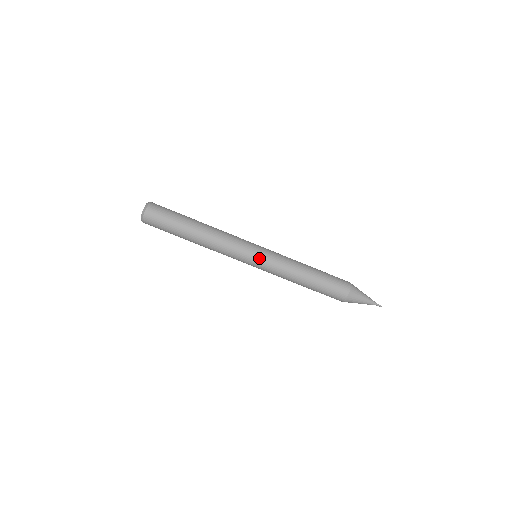
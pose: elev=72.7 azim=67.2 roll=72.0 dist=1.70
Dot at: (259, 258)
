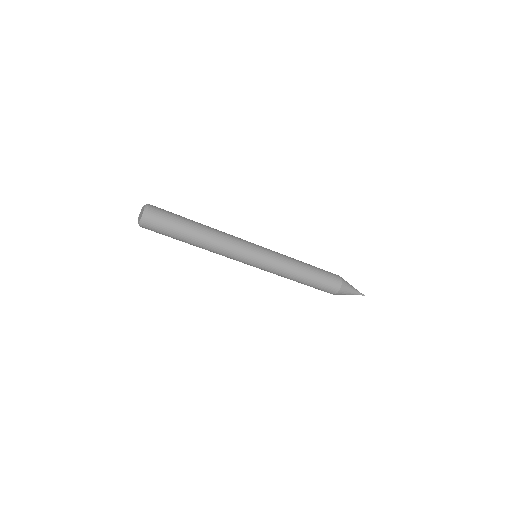
Dot at: (258, 266)
